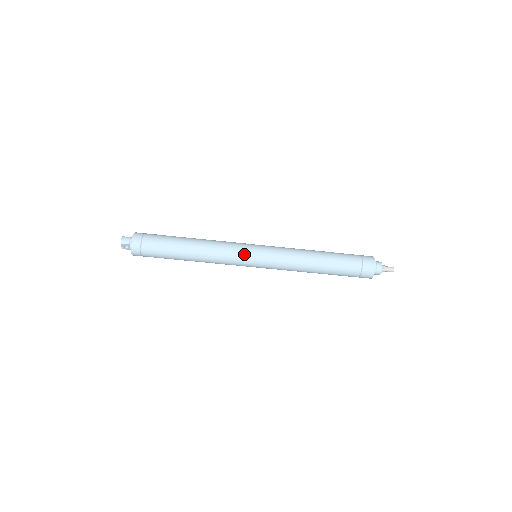
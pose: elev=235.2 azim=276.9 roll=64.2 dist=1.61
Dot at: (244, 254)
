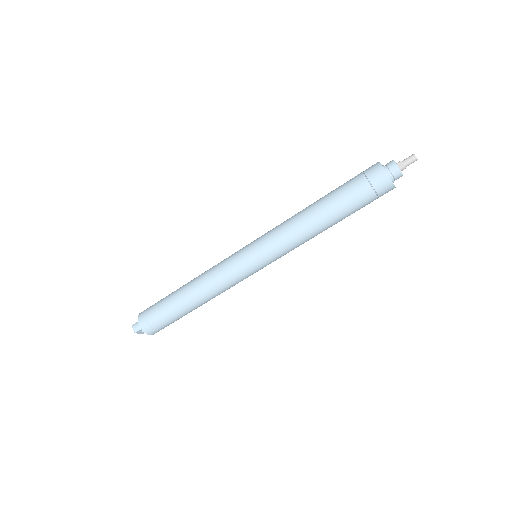
Dot at: (240, 266)
